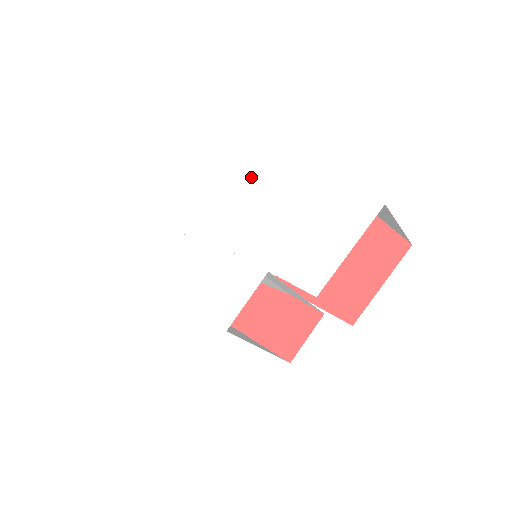
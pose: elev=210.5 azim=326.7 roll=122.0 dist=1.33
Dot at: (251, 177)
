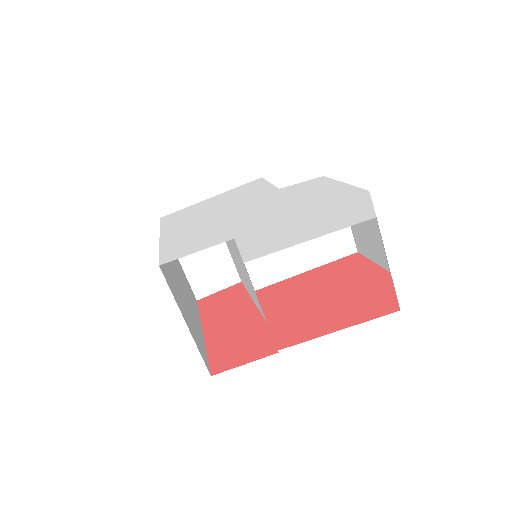
Dot at: (299, 183)
